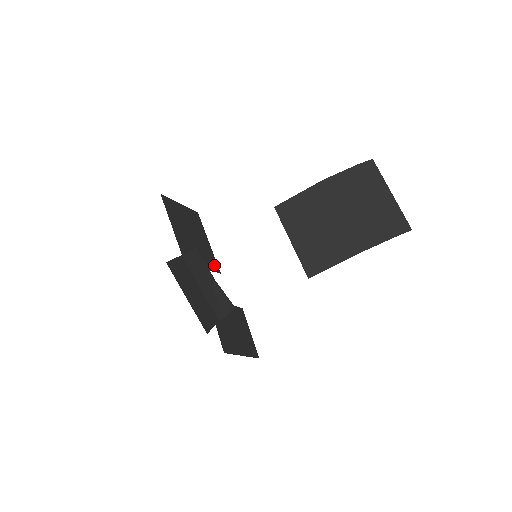
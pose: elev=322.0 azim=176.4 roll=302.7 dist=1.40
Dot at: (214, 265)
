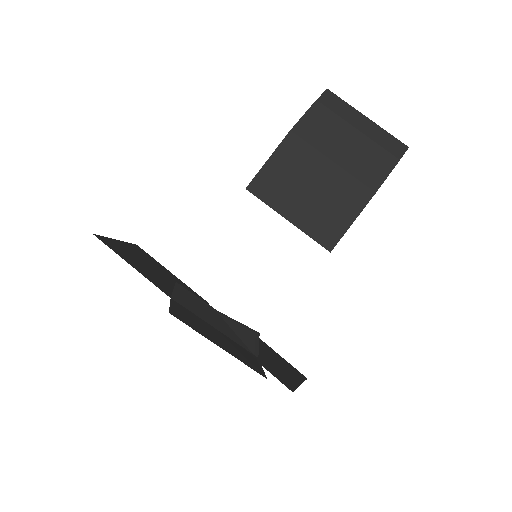
Dot at: occluded
